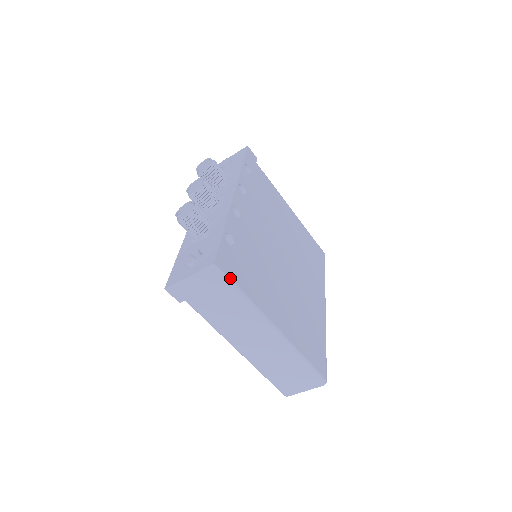
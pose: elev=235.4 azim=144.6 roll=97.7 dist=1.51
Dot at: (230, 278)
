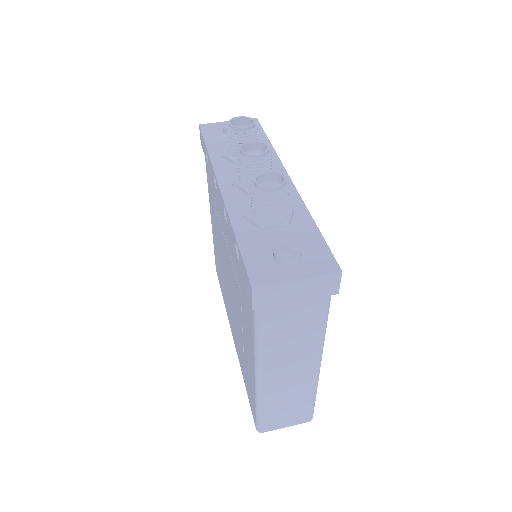
Dot at: occluded
